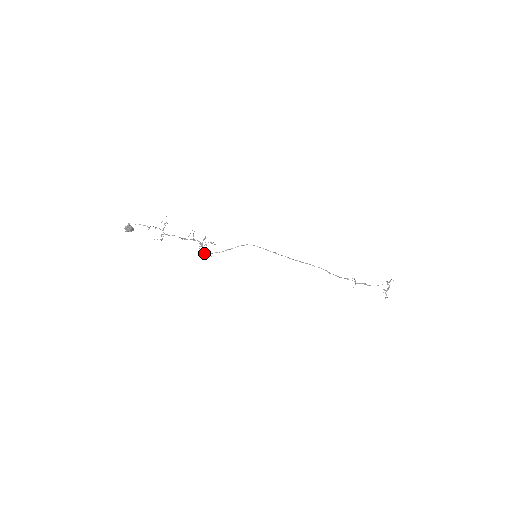
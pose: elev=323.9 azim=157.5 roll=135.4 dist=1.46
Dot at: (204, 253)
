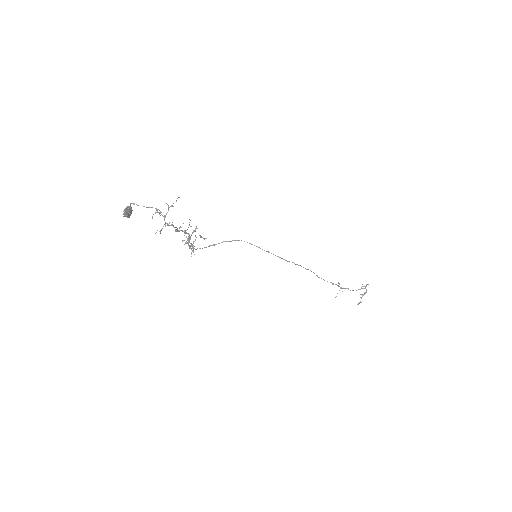
Dot at: occluded
